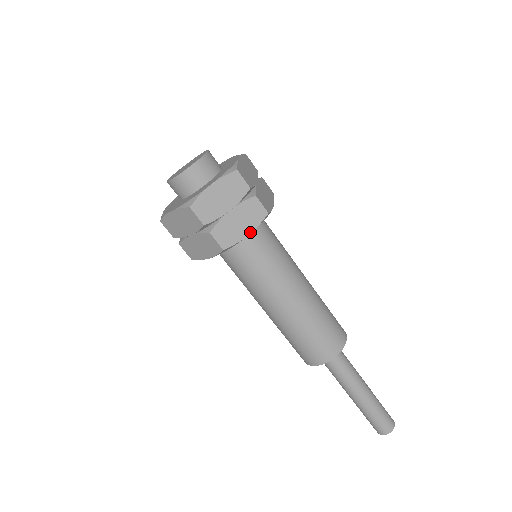
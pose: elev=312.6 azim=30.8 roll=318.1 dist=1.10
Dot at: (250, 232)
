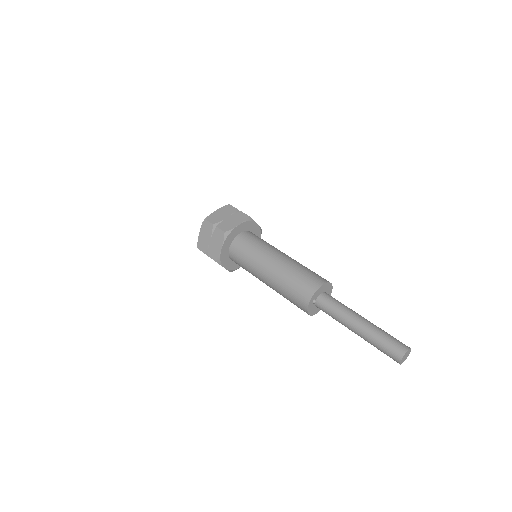
Dot at: (239, 224)
